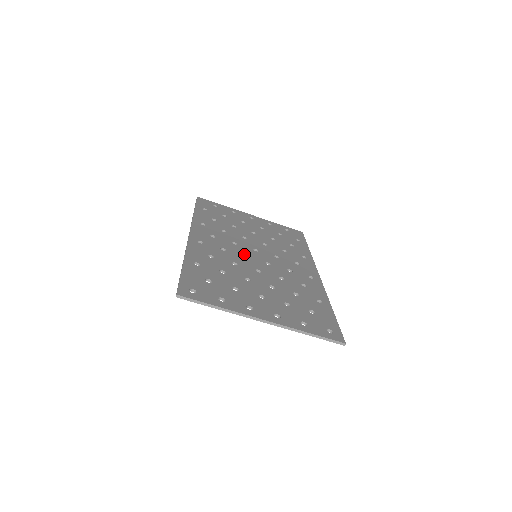
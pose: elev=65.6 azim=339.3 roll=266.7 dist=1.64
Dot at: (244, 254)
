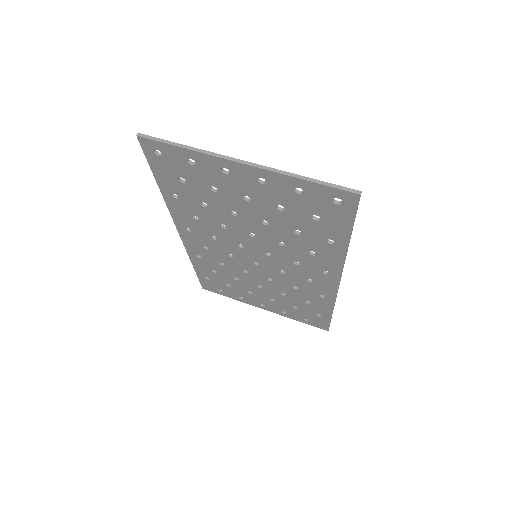
Dot at: (240, 245)
